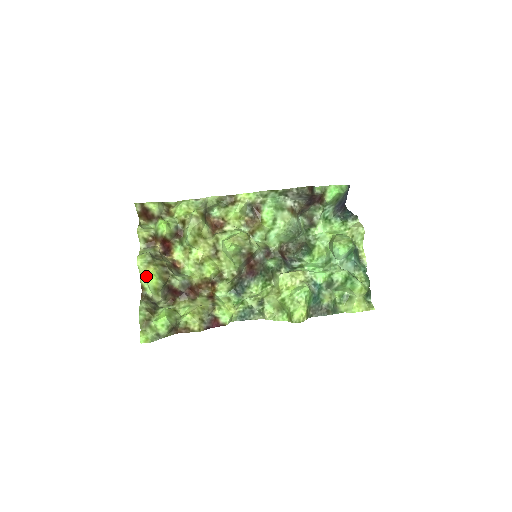
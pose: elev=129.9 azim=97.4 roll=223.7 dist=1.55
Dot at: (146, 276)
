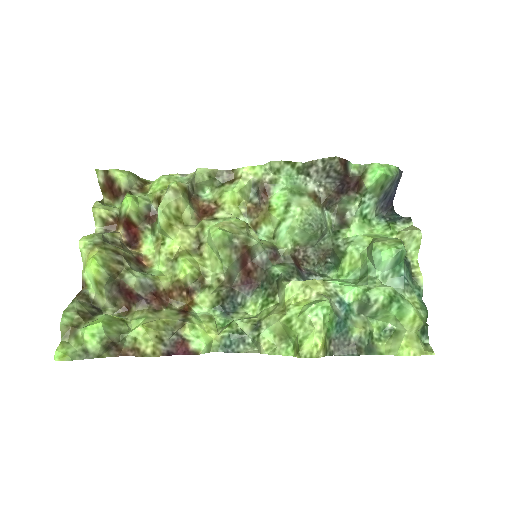
Dot at: (86, 262)
